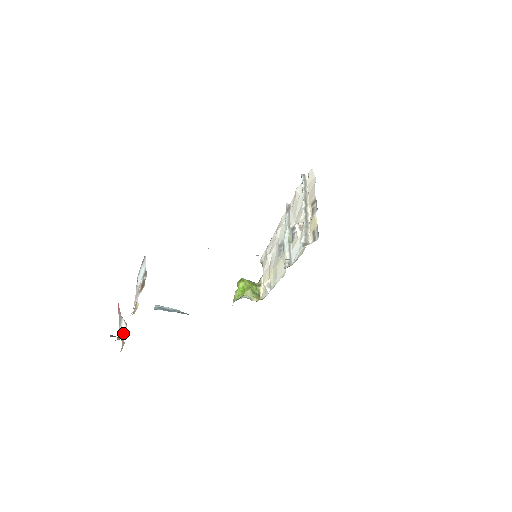
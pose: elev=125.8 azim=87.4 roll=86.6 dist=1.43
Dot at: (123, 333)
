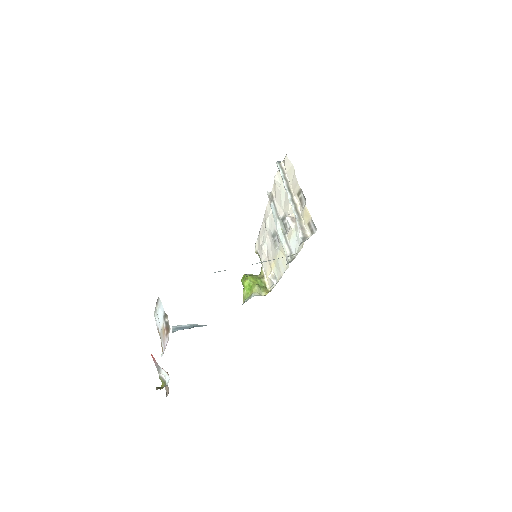
Dot at: (166, 381)
